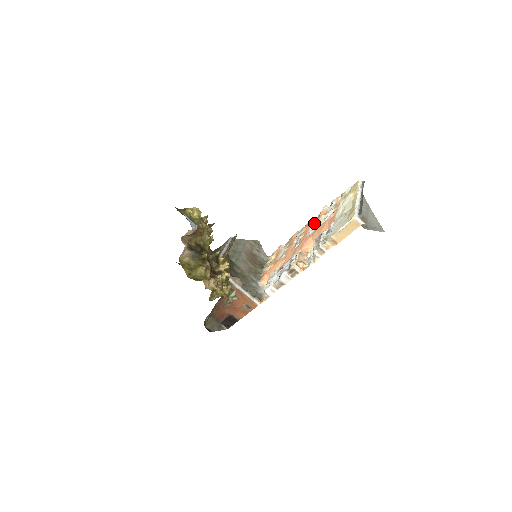
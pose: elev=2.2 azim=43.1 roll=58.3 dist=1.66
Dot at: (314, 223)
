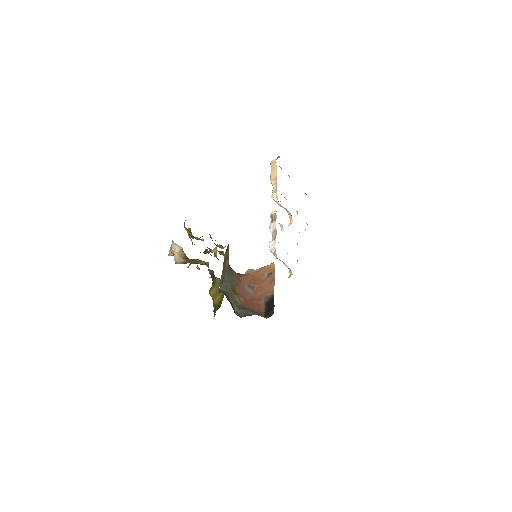
Dot at: occluded
